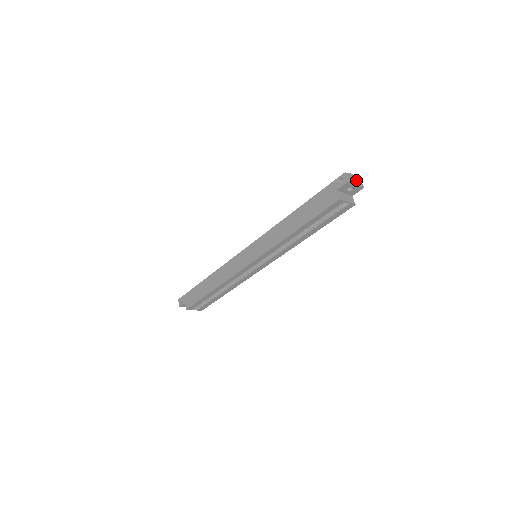
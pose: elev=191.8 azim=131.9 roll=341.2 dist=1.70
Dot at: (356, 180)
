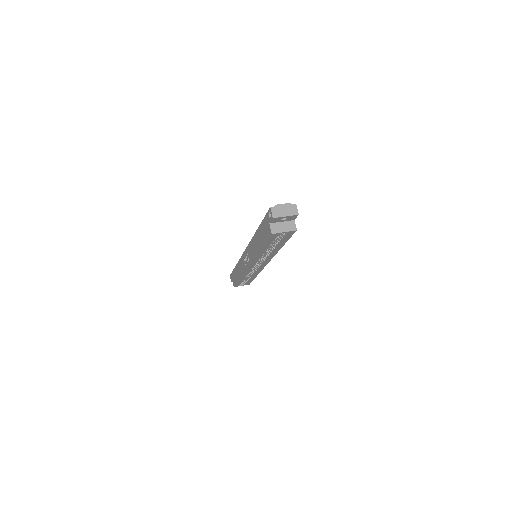
Dot at: (287, 210)
